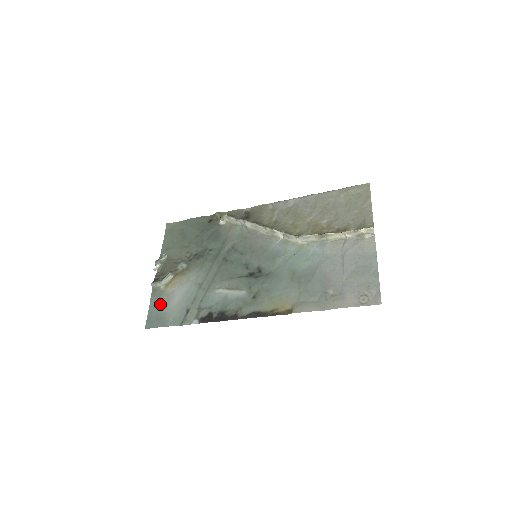
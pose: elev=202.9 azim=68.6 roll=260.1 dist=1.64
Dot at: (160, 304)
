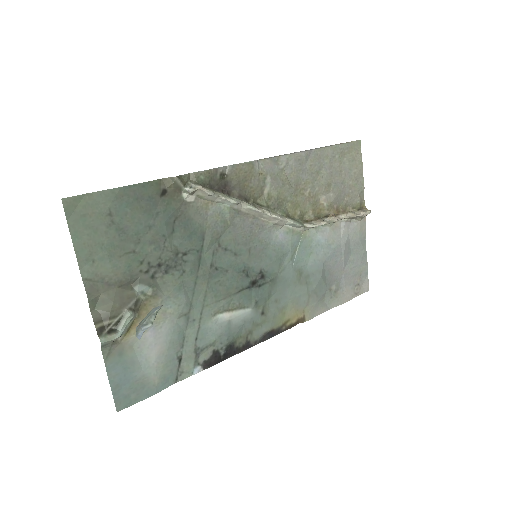
Dot at: (129, 367)
